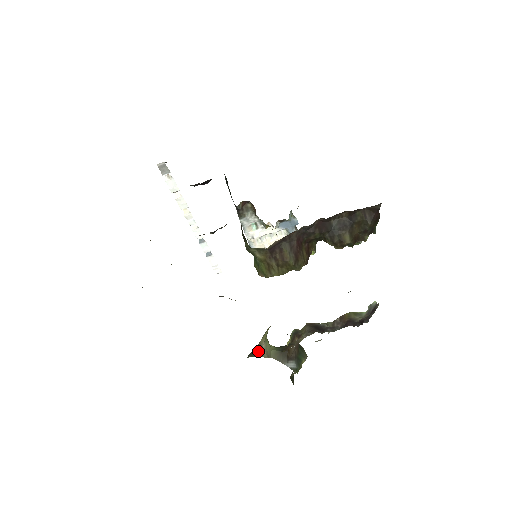
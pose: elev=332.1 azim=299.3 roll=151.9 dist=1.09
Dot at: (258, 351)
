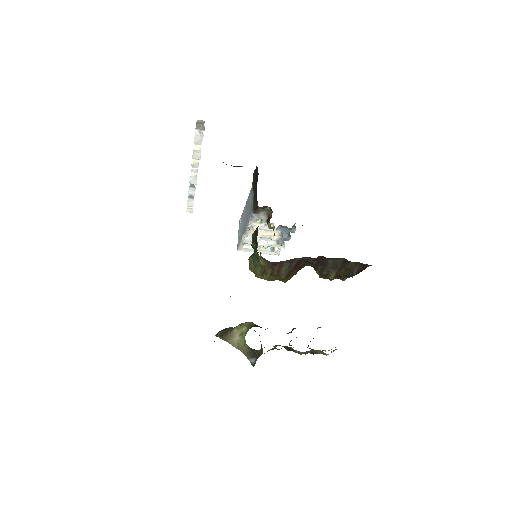
Dot at: (230, 339)
